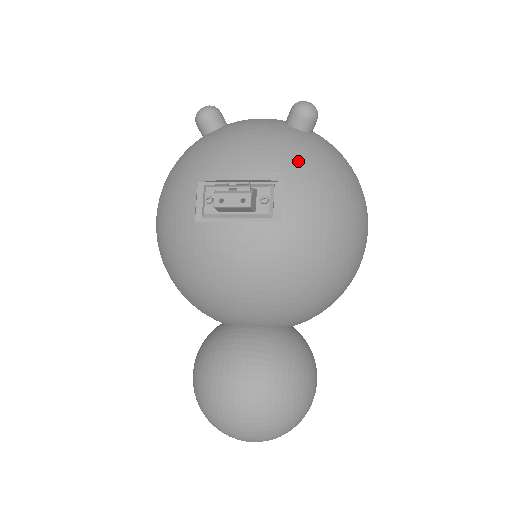
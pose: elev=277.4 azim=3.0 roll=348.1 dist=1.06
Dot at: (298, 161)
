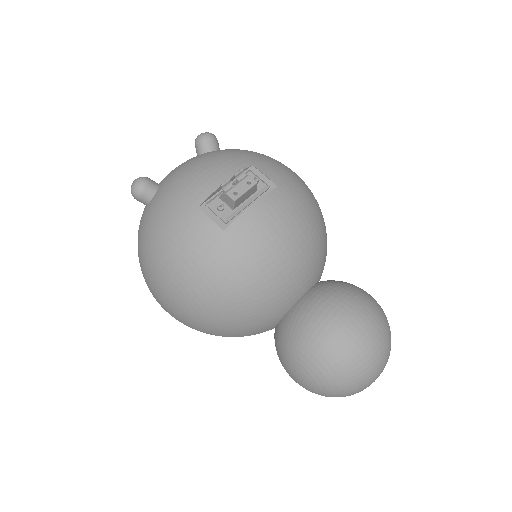
Dot at: (244, 154)
